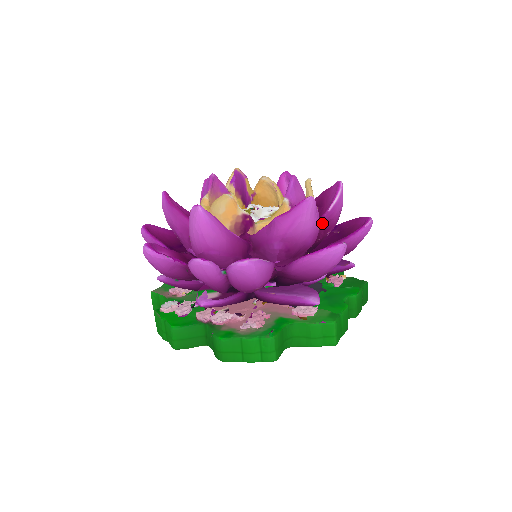
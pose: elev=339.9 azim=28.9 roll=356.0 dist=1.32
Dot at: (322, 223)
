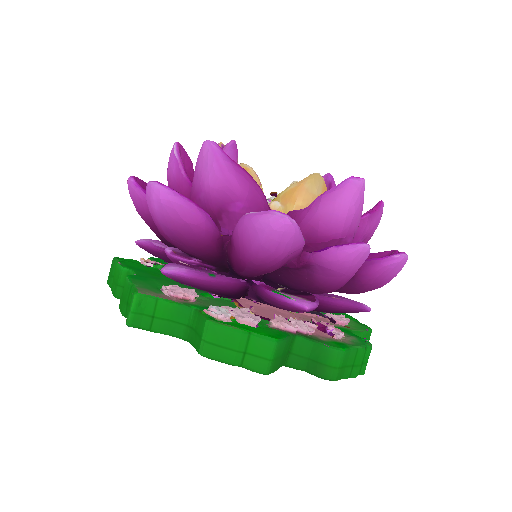
Dot at: occluded
